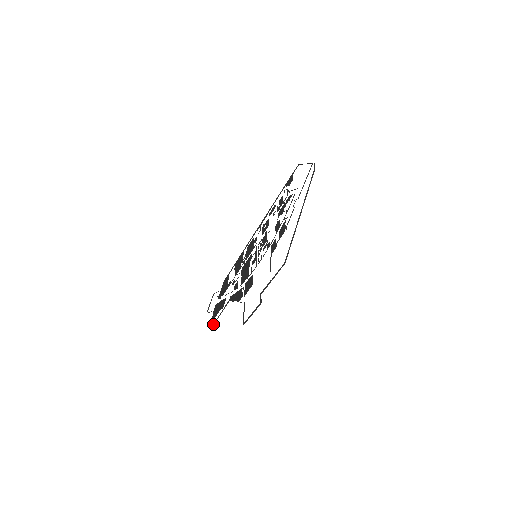
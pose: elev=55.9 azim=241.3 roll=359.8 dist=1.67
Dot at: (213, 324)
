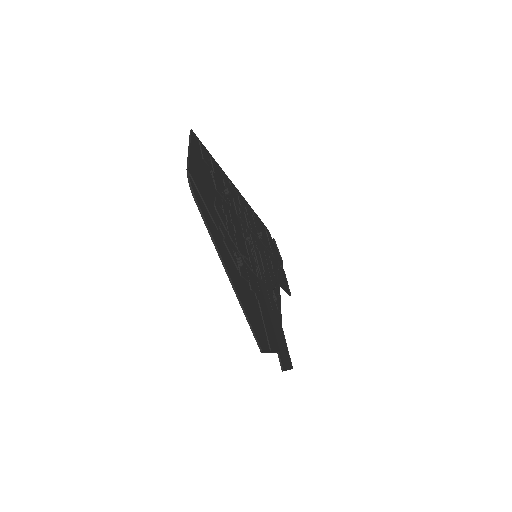
Dot at: (289, 295)
